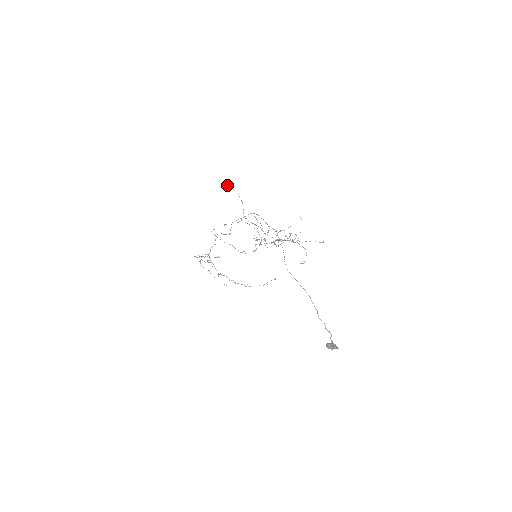
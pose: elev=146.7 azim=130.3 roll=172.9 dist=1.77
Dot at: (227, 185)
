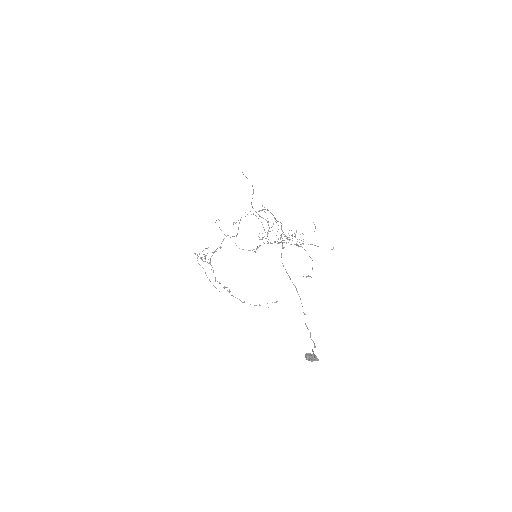
Dot at: (243, 174)
